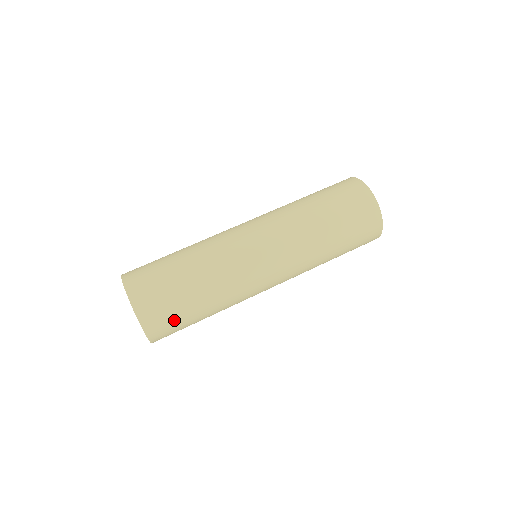
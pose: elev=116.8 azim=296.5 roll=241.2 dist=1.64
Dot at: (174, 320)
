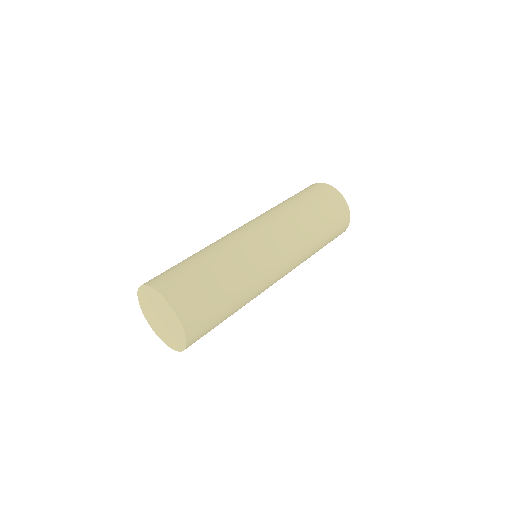
Dot at: (207, 309)
